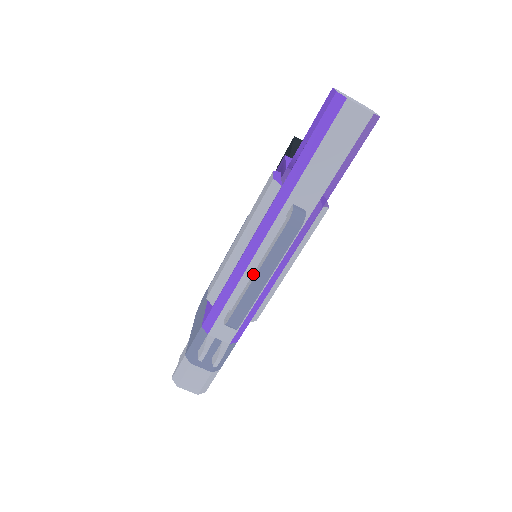
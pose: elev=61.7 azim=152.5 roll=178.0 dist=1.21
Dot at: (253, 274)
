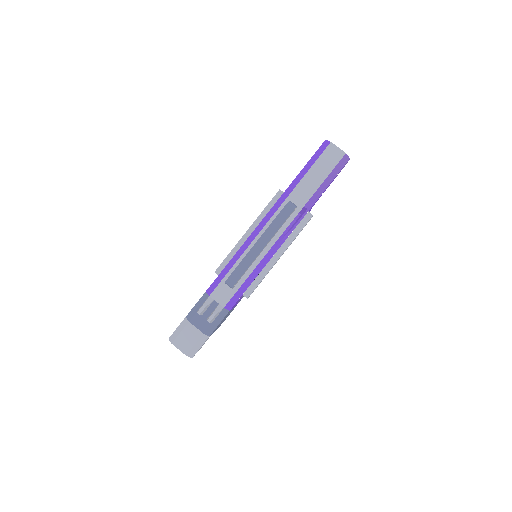
Dot at: occluded
